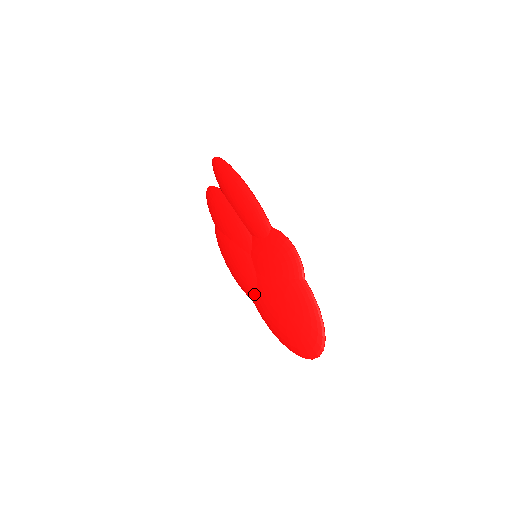
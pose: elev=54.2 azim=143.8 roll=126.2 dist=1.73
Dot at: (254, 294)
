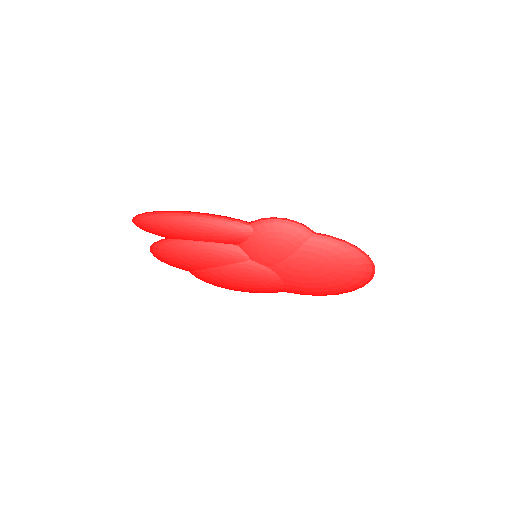
Dot at: (281, 285)
